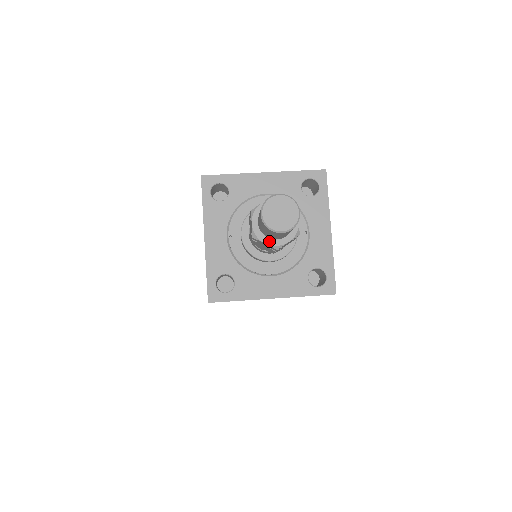
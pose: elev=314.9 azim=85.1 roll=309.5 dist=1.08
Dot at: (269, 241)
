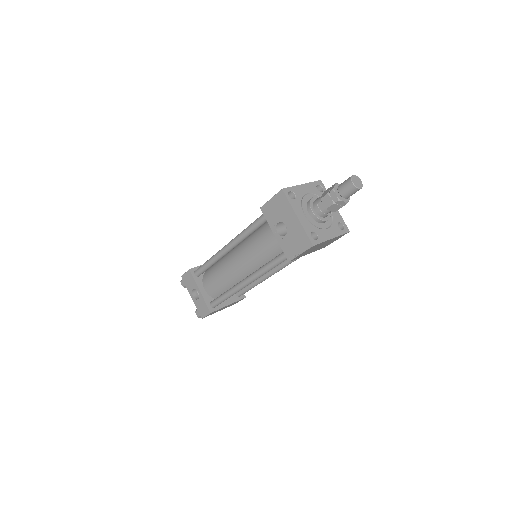
Dot at: (344, 200)
